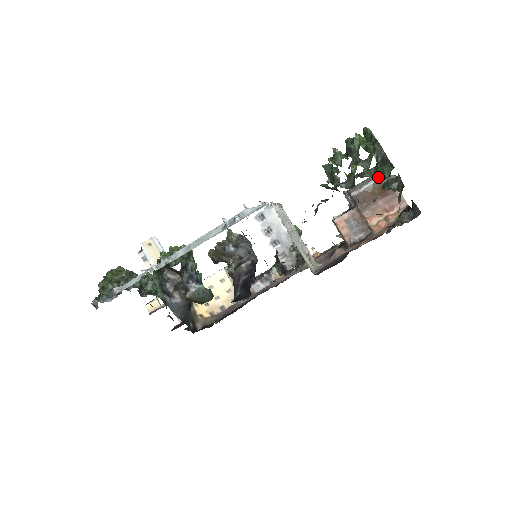
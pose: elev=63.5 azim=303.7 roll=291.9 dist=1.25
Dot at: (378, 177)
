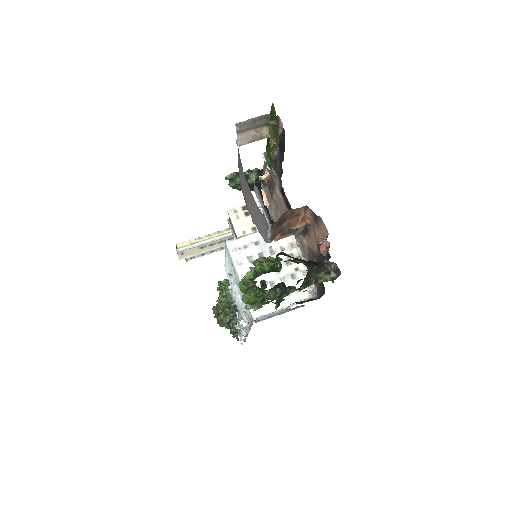
Dot at: (268, 230)
